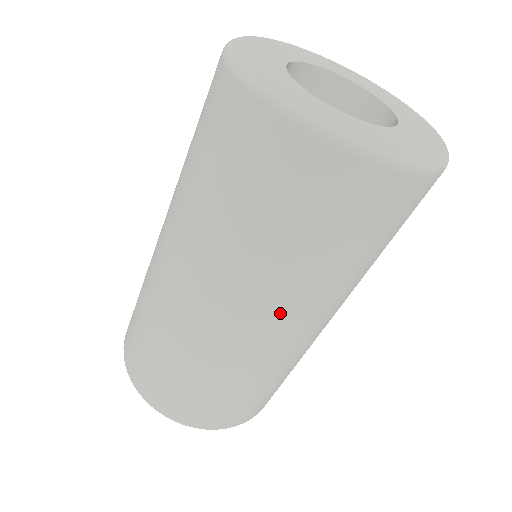
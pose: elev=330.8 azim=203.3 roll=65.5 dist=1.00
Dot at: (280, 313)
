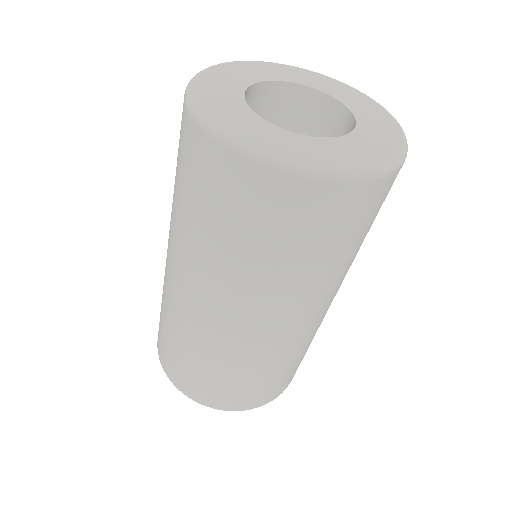
Dot at: (330, 296)
